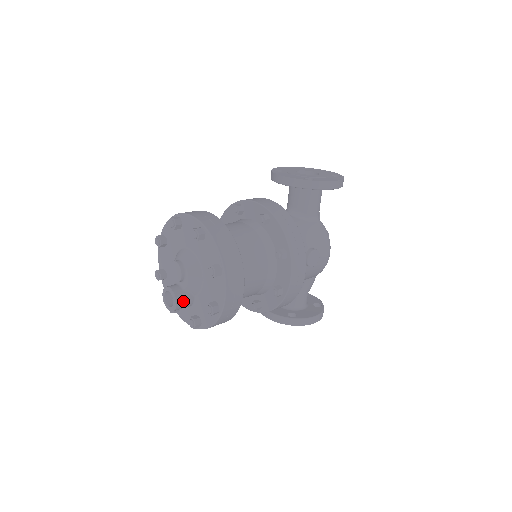
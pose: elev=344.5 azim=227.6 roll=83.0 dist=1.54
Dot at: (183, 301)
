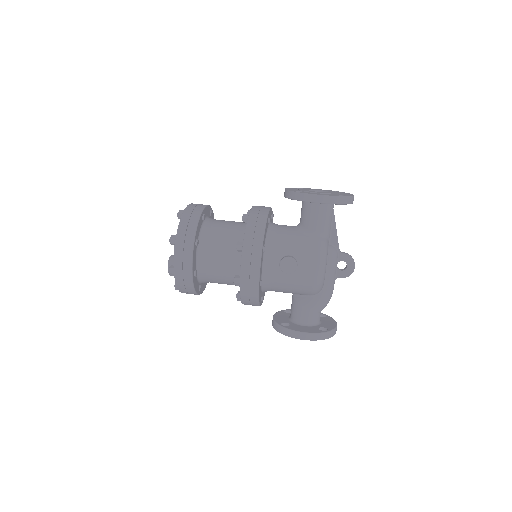
Dot at: occluded
